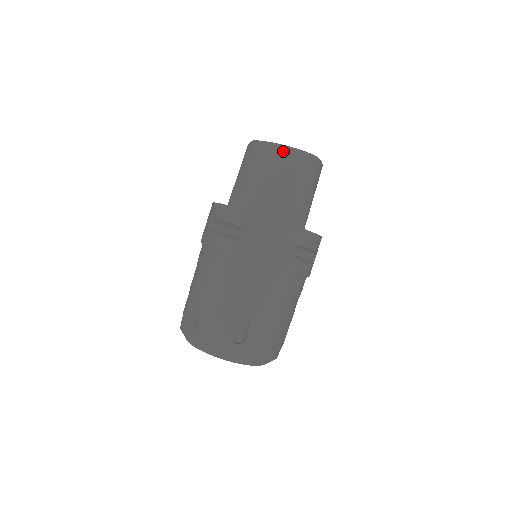
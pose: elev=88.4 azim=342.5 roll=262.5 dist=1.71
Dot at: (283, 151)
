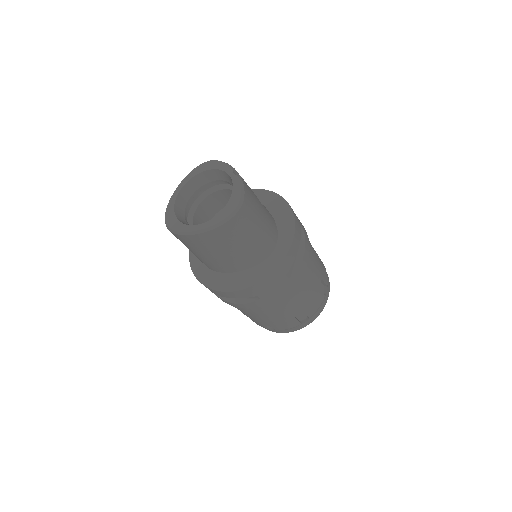
Dot at: (211, 233)
